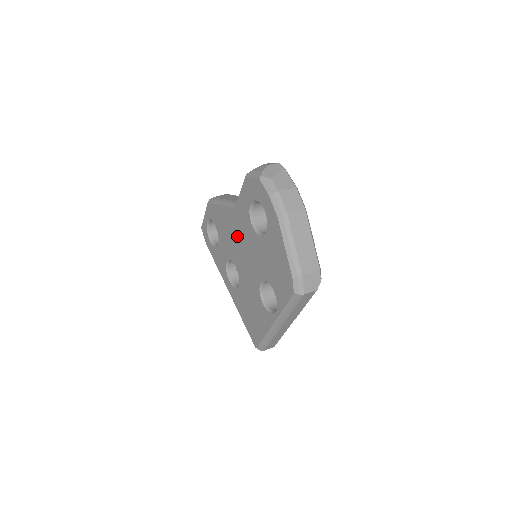
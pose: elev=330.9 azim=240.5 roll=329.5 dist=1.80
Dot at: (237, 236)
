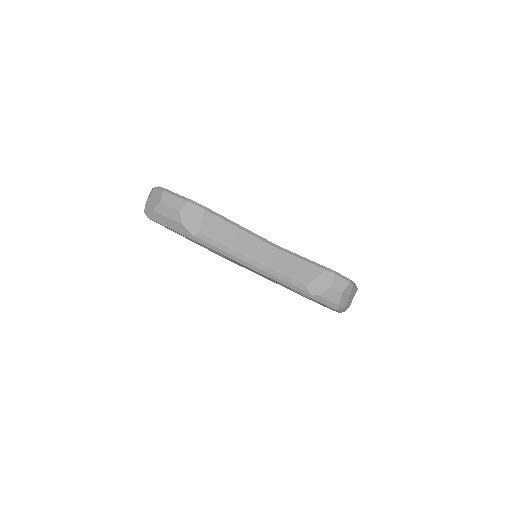
Dot at: occluded
